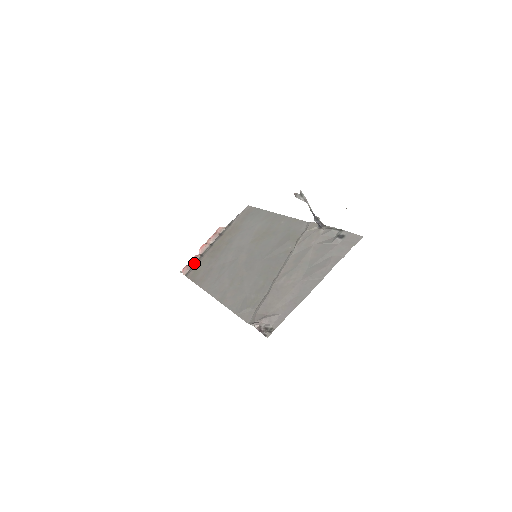
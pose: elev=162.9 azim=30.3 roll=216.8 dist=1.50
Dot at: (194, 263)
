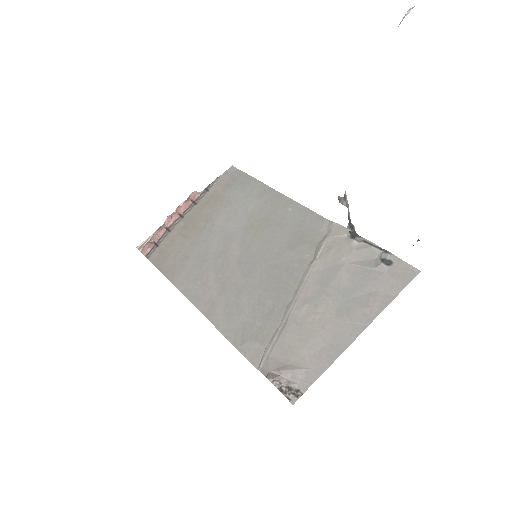
Dot at: (158, 239)
